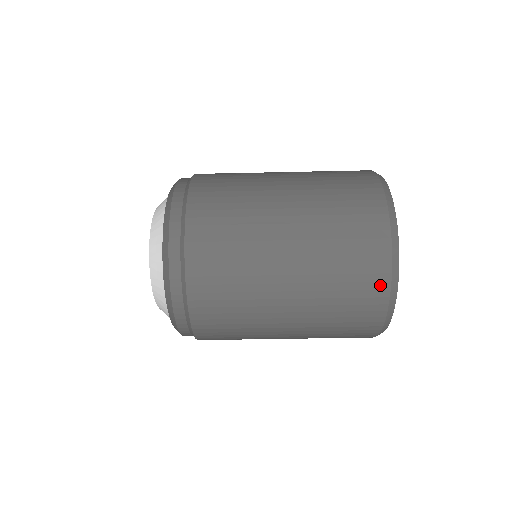
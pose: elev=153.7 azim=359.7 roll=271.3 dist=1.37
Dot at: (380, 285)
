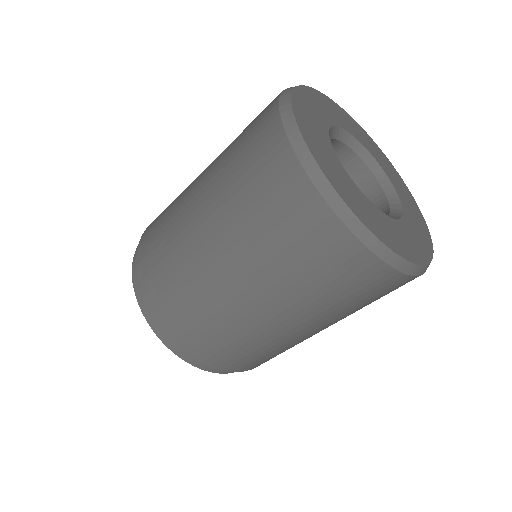
Dot at: (350, 251)
